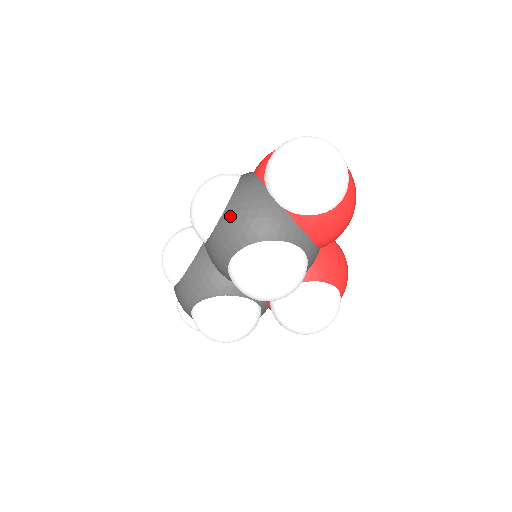
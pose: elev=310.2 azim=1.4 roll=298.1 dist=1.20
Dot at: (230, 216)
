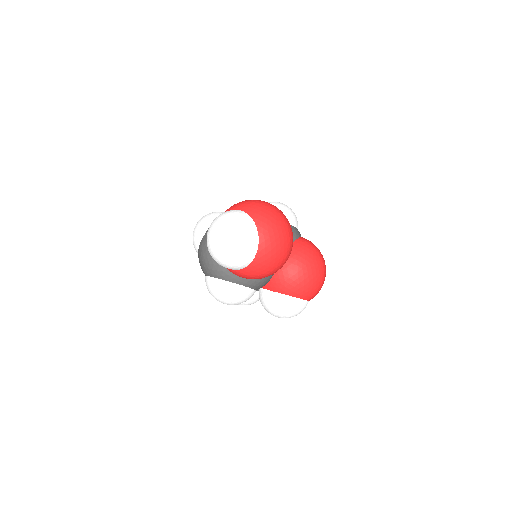
Dot at: (199, 255)
